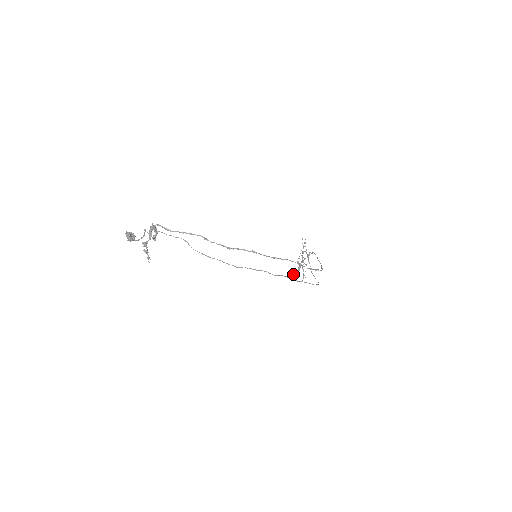
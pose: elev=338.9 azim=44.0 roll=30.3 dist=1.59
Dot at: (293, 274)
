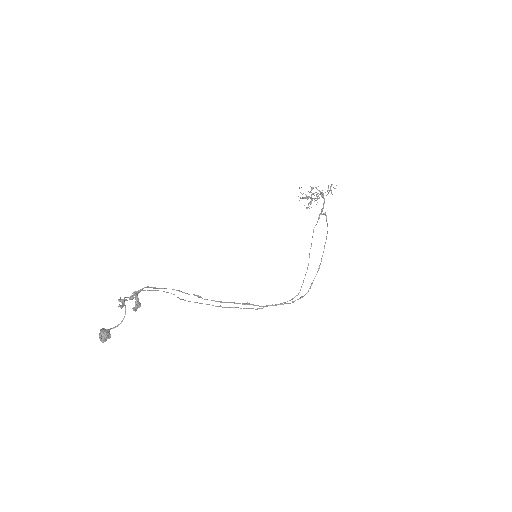
Dot at: occluded
